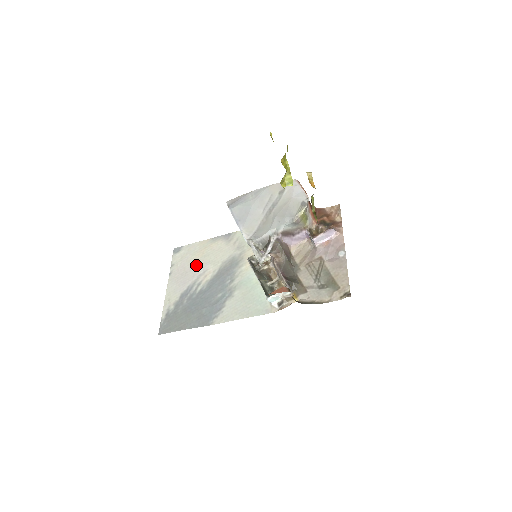
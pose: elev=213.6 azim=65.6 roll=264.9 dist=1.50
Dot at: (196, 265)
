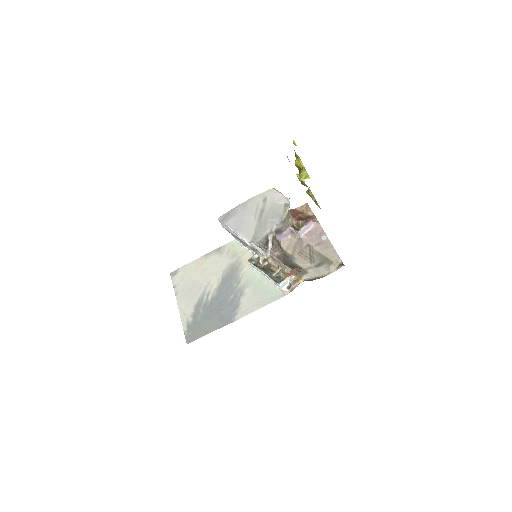
Dot at: (199, 280)
